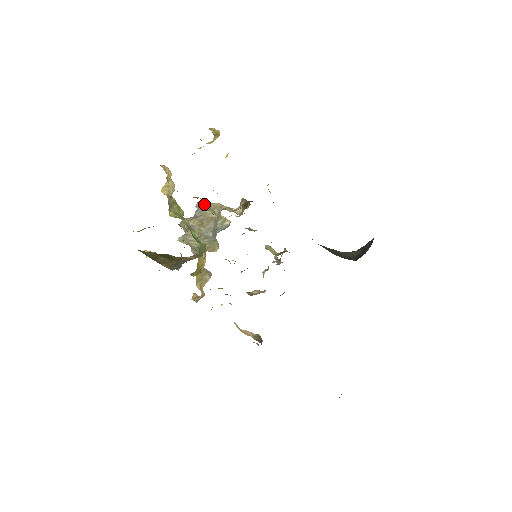
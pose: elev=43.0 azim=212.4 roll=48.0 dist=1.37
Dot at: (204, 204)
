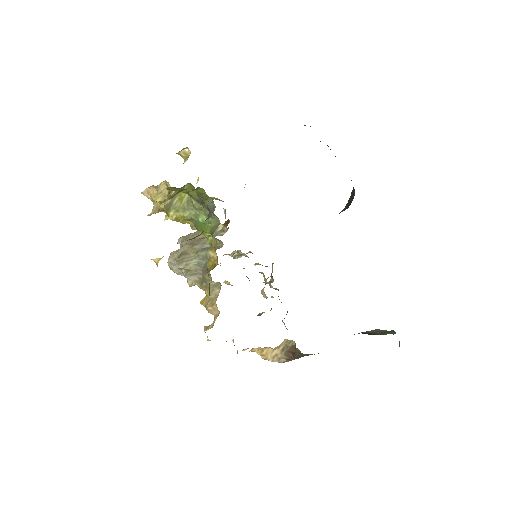
Dot at: (186, 235)
